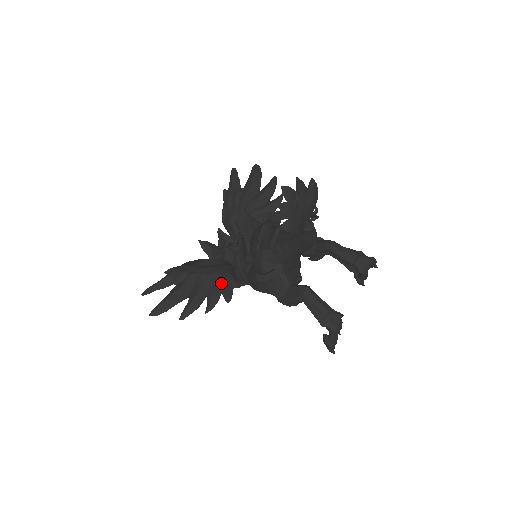
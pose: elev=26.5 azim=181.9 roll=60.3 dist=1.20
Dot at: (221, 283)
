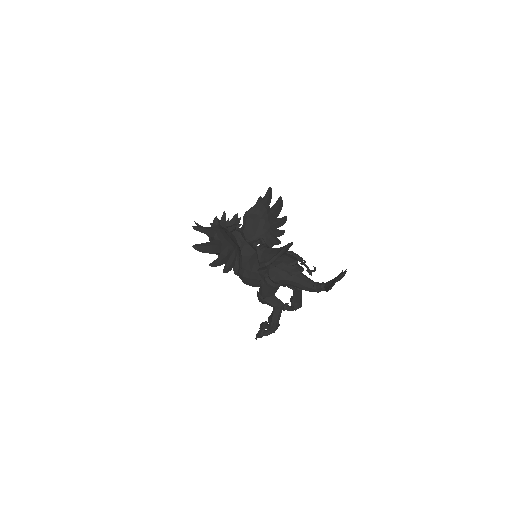
Dot at: (238, 260)
